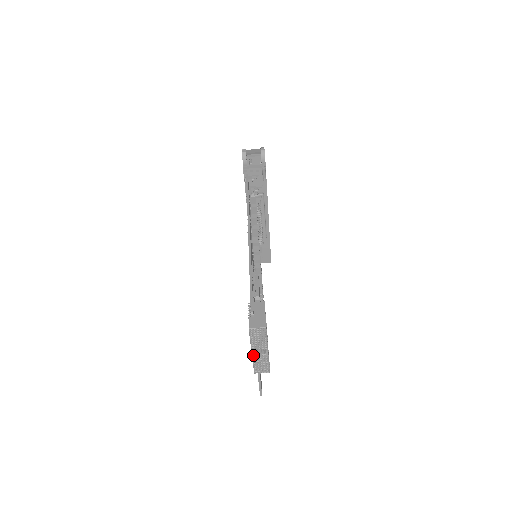
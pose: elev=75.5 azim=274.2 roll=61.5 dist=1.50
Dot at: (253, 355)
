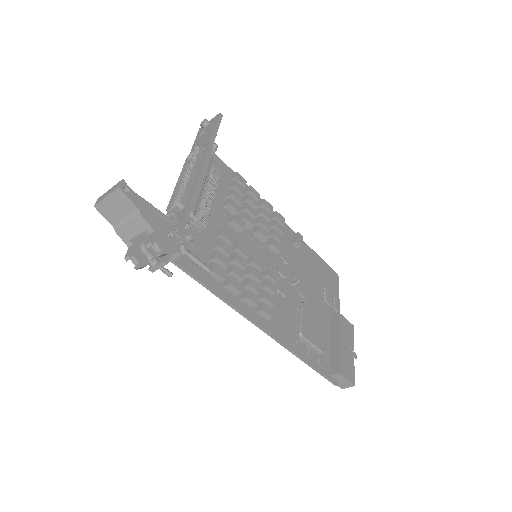
Dot at: occluded
